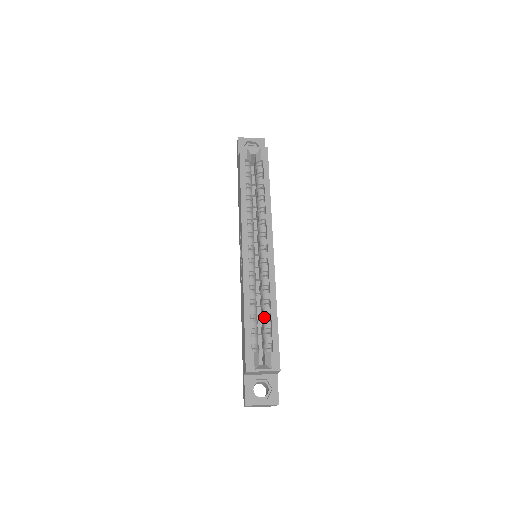
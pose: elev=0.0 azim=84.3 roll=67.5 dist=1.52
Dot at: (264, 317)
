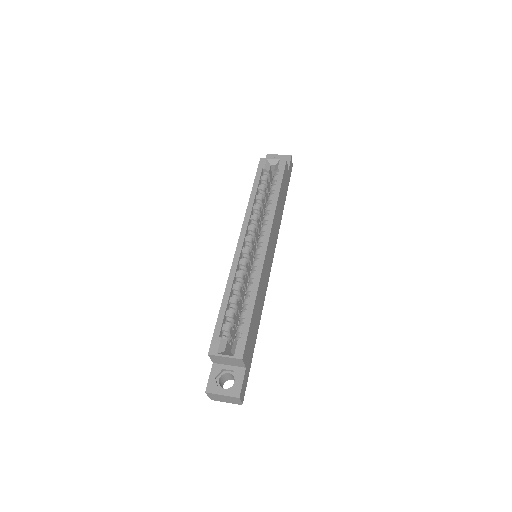
Dot at: (243, 308)
